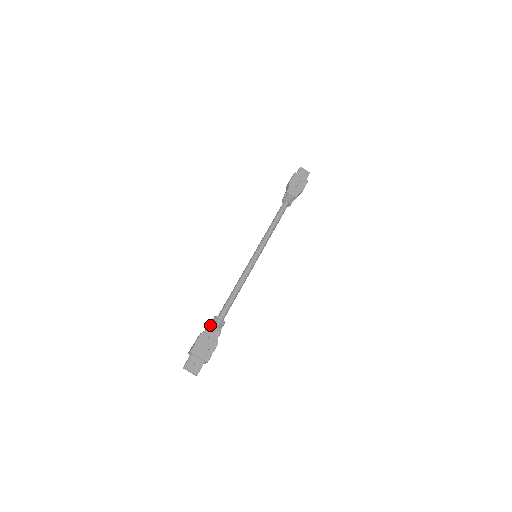
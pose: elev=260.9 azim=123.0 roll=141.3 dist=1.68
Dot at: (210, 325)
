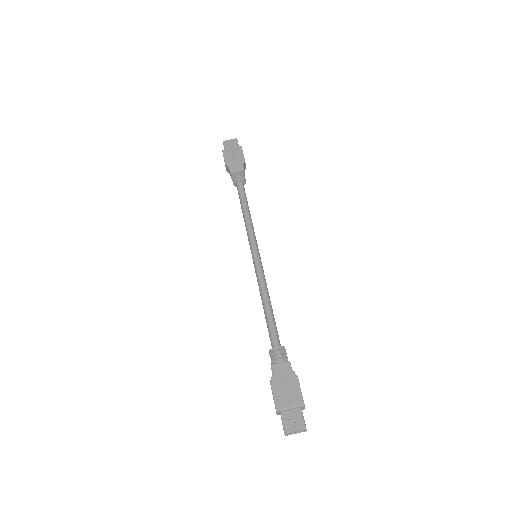
Dot at: (272, 365)
